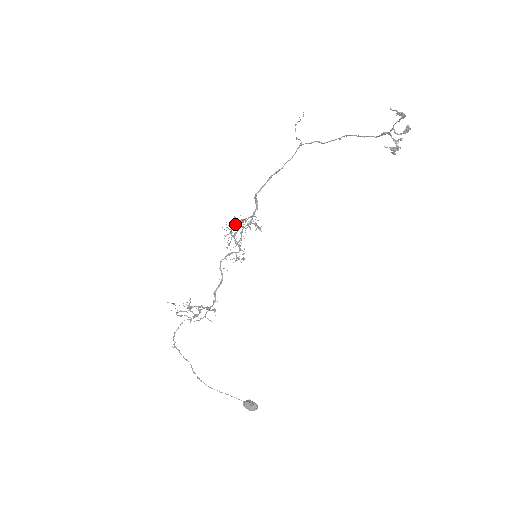
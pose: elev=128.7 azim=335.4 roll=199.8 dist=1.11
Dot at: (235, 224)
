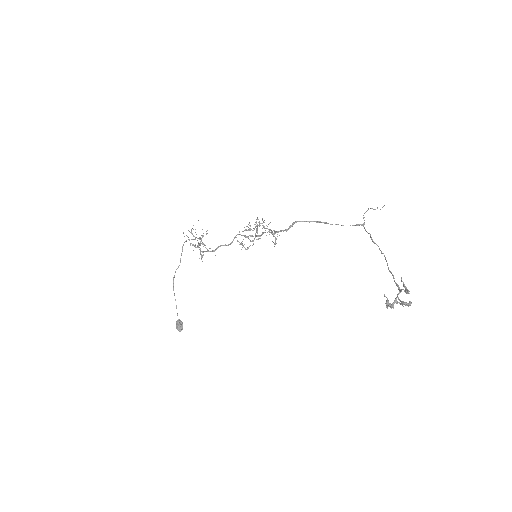
Dot at: occluded
